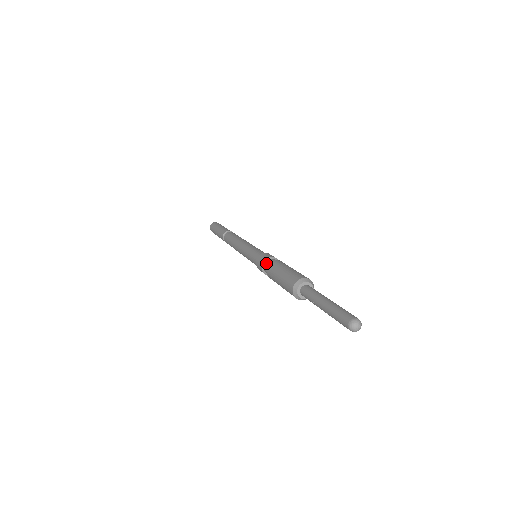
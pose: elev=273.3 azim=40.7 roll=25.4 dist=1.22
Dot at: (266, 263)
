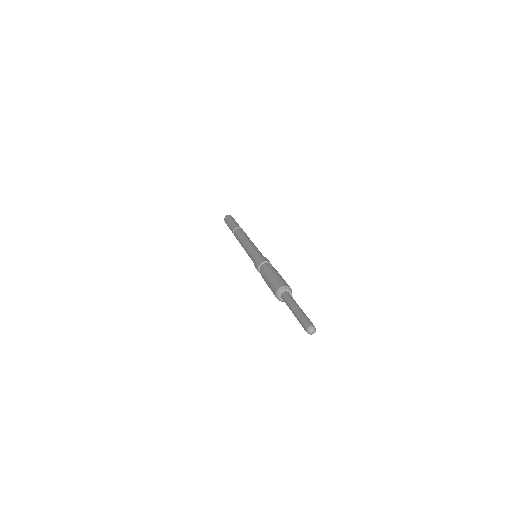
Dot at: (260, 272)
